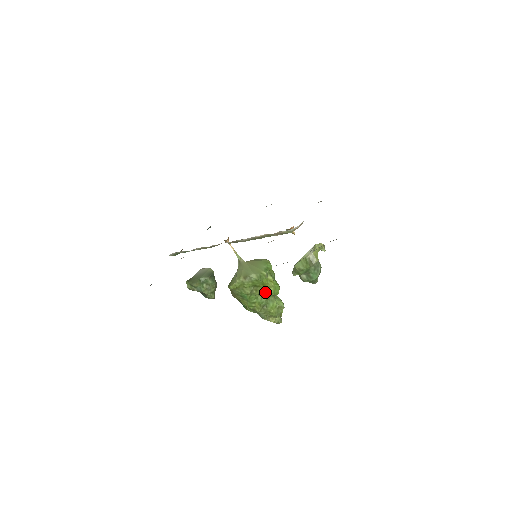
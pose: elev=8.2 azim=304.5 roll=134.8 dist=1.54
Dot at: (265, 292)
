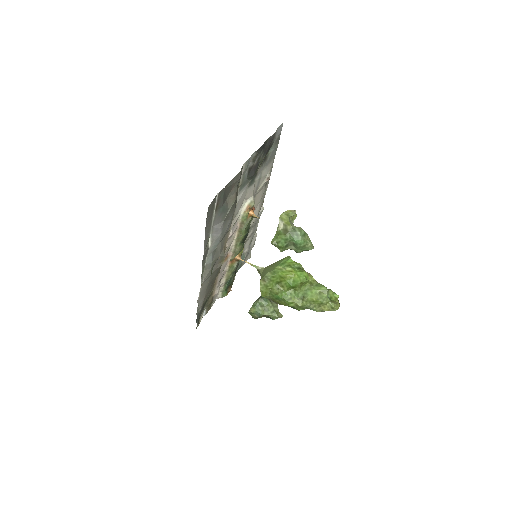
Dot at: (290, 284)
